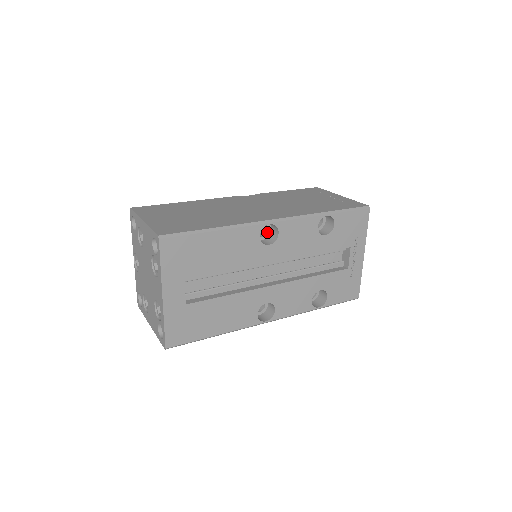
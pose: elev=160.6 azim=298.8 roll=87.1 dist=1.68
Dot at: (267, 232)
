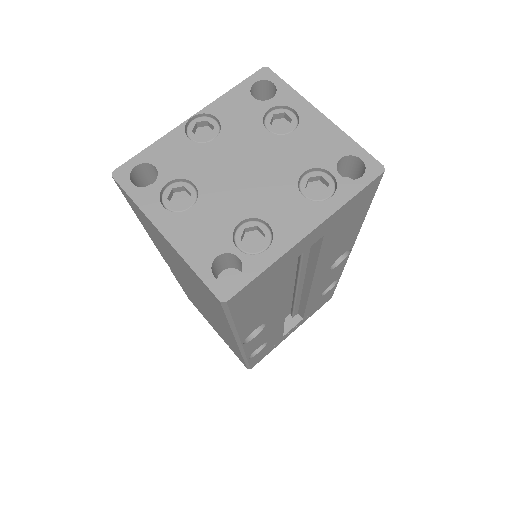
Dot at: occluded
